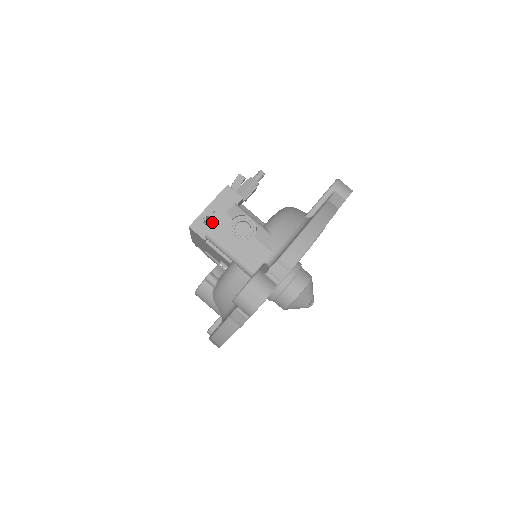
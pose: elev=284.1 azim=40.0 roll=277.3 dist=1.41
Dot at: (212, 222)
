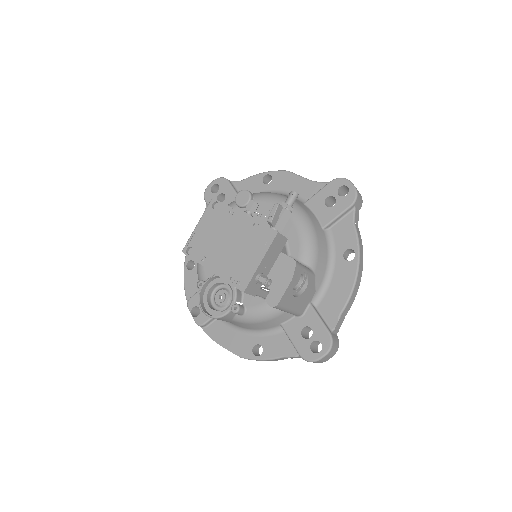
Dot at: occluded
